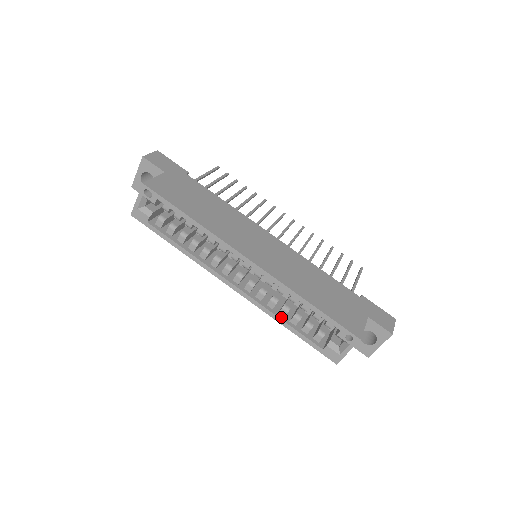
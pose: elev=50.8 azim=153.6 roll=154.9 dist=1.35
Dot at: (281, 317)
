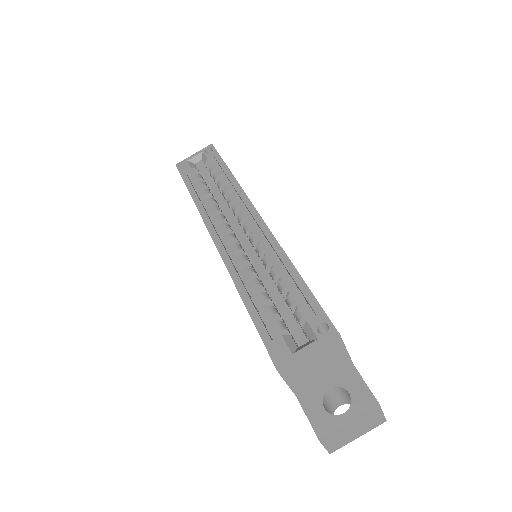
Dot at: (245, 287)
